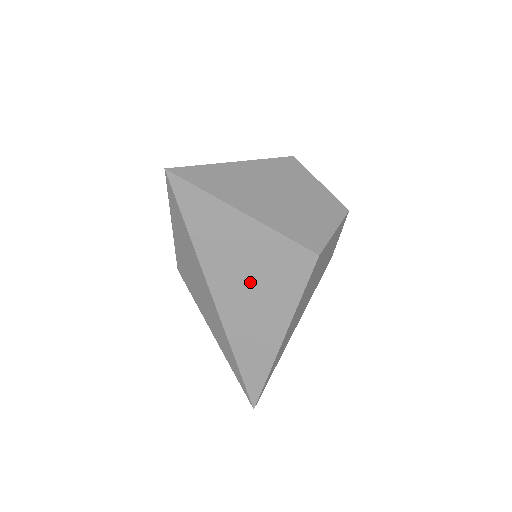
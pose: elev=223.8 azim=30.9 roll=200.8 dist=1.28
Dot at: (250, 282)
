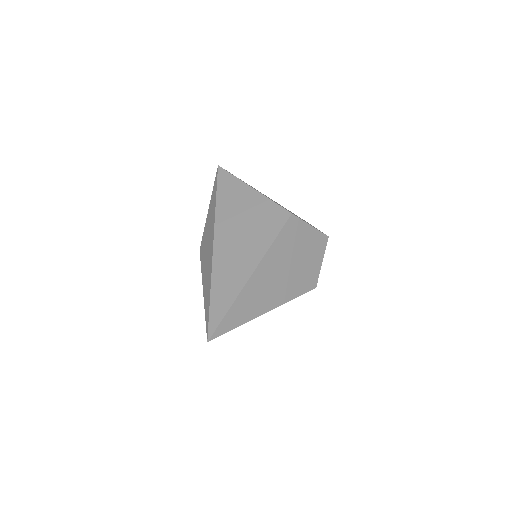
Dot at: (242, 228)
